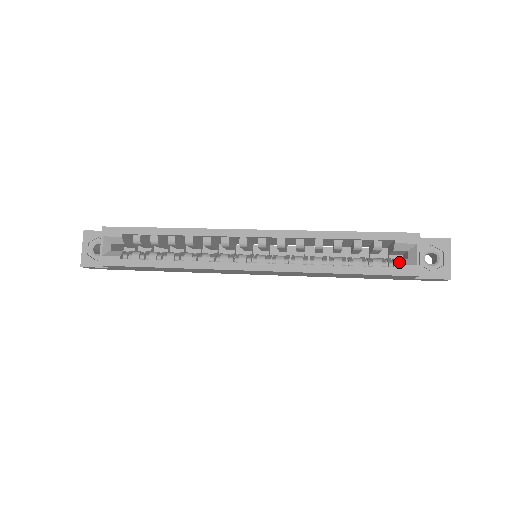
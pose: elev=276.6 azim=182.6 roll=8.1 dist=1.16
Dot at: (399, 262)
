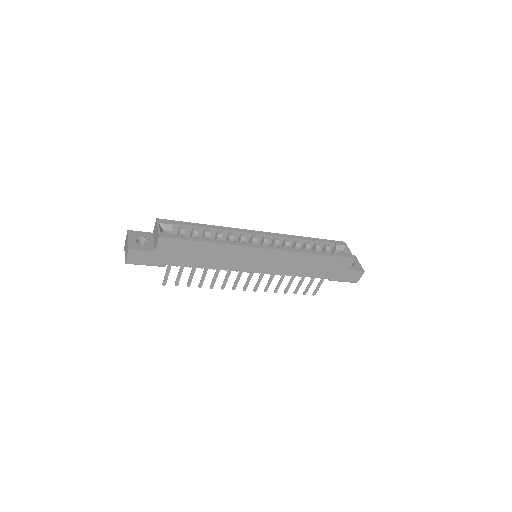
Dot at: (342, 253)
